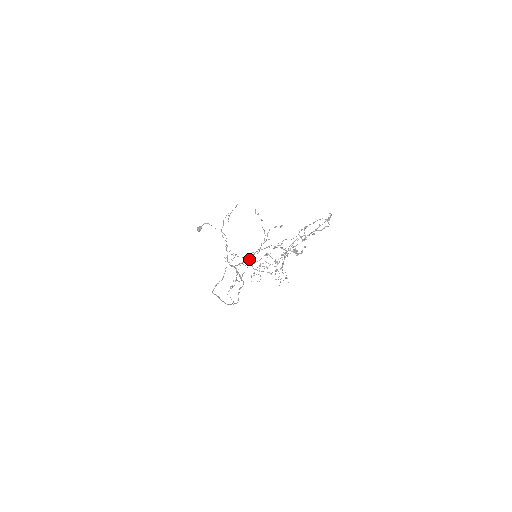
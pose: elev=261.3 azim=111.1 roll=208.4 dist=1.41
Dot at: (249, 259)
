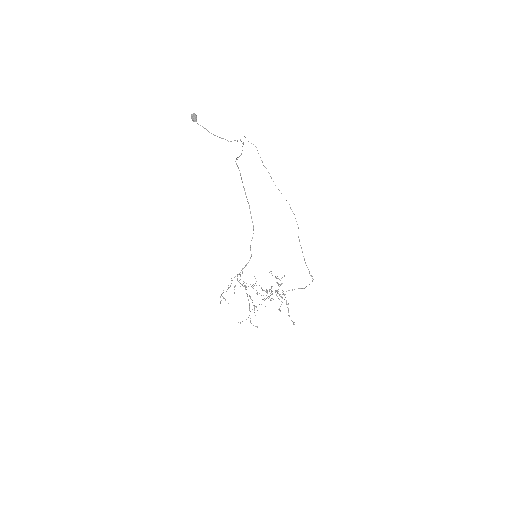
Dot at: occluded
